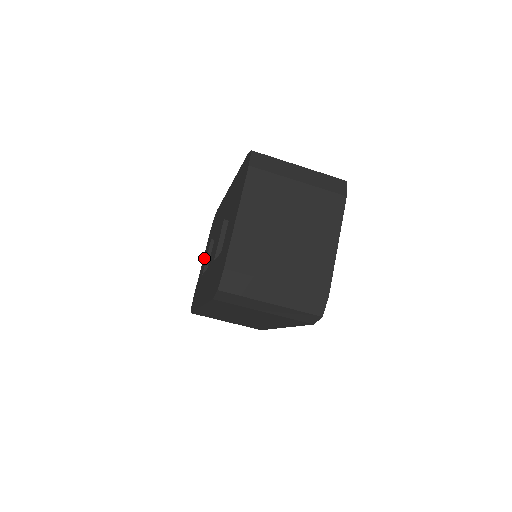
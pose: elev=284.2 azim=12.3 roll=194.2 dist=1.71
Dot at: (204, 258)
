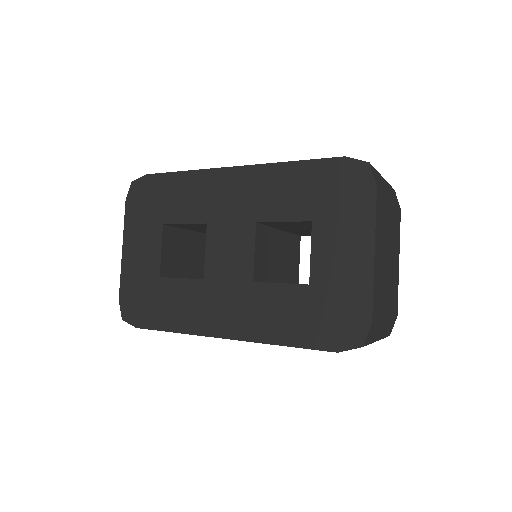
Dot at: (137, 246)
